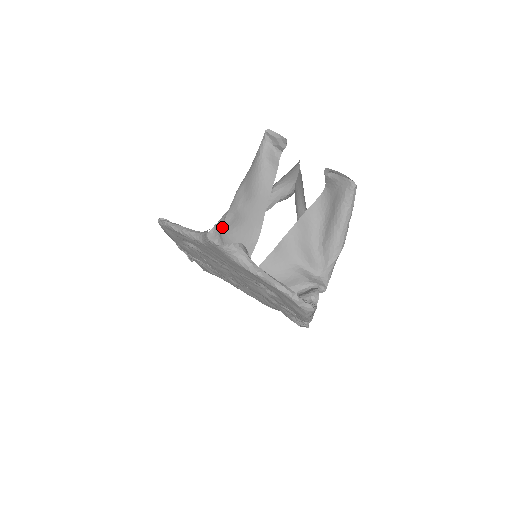
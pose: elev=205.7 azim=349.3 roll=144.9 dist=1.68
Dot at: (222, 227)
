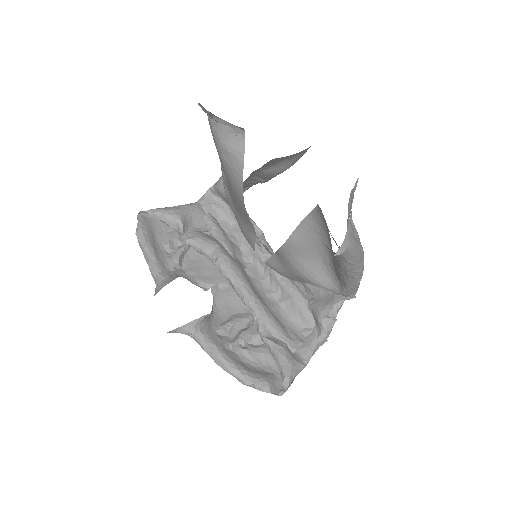
Dot at: occluded
